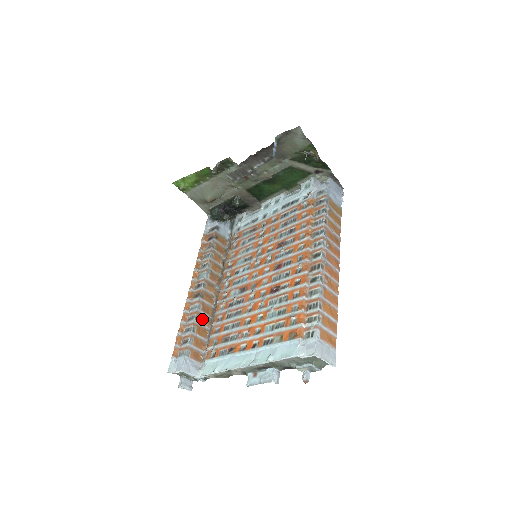
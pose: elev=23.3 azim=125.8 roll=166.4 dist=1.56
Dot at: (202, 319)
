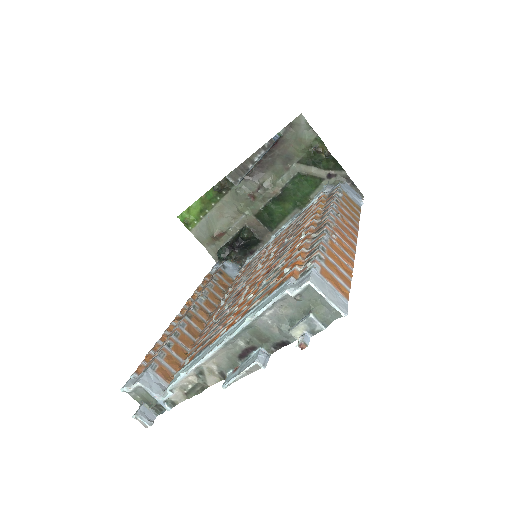
Dot at: (184, 339)
